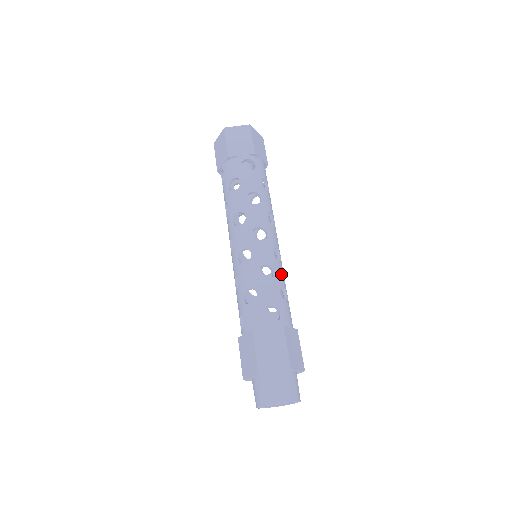
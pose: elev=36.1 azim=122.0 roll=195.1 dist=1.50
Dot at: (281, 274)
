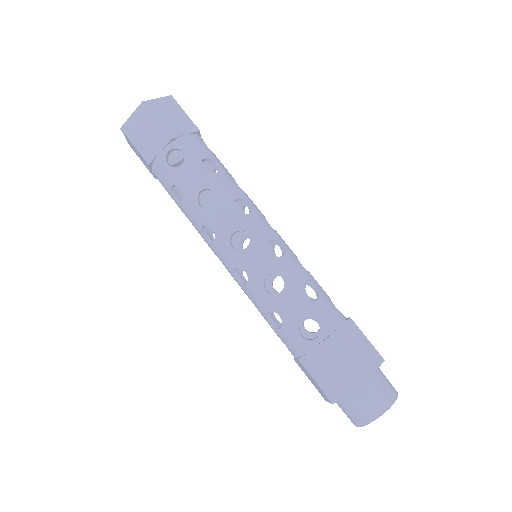
Dot at: (293, 270)
